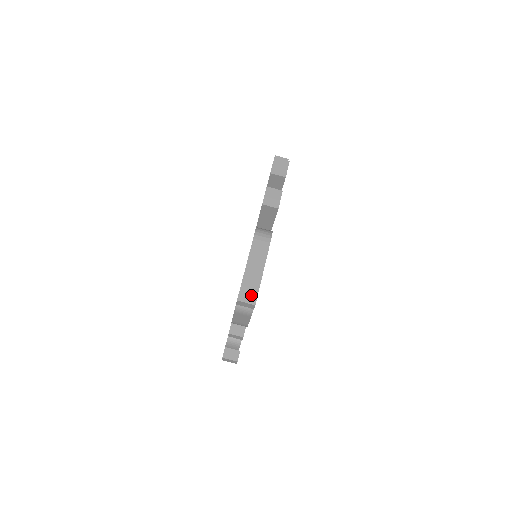
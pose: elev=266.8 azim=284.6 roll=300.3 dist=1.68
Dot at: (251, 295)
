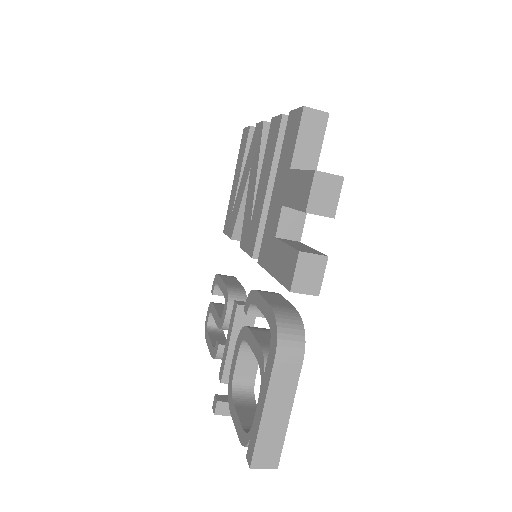
Dot at: (271, 456)
